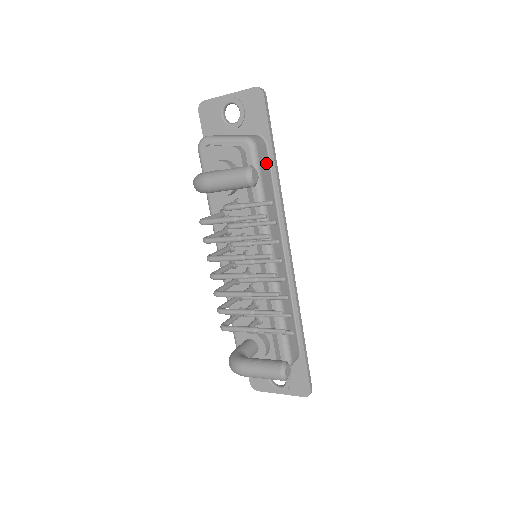
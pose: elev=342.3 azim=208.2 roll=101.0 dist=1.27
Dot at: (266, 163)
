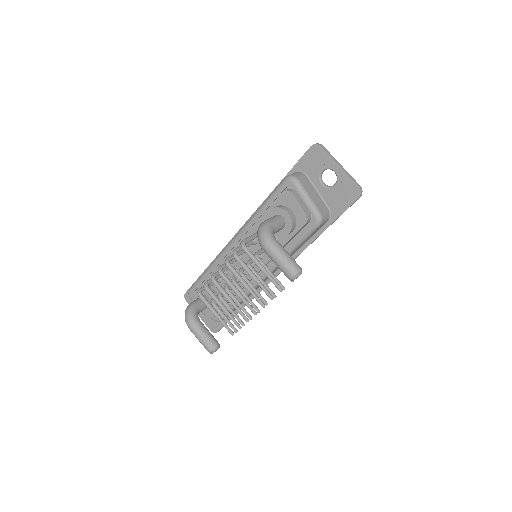
Dot at: (316, 231)
